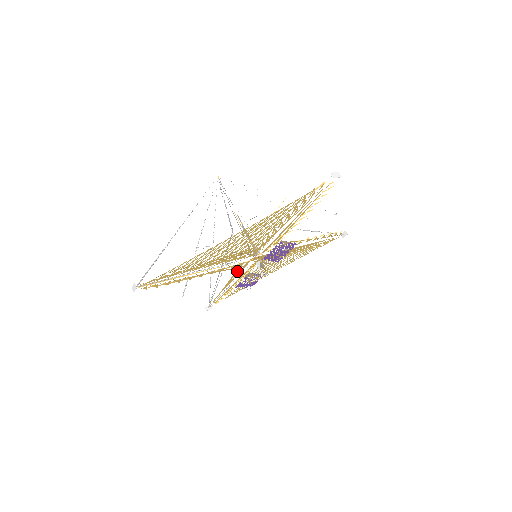
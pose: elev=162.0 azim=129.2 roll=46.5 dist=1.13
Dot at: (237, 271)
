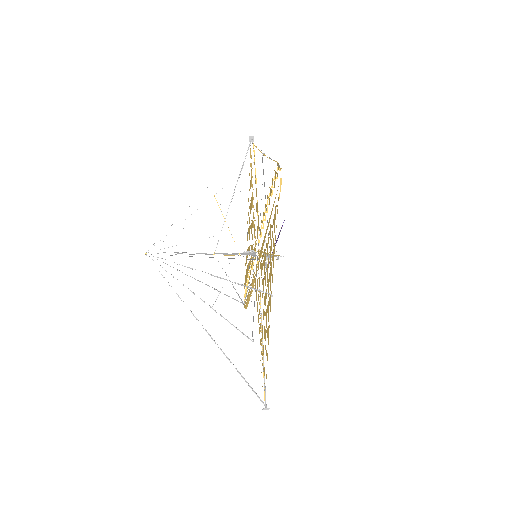
Dot at: (253, 277)
